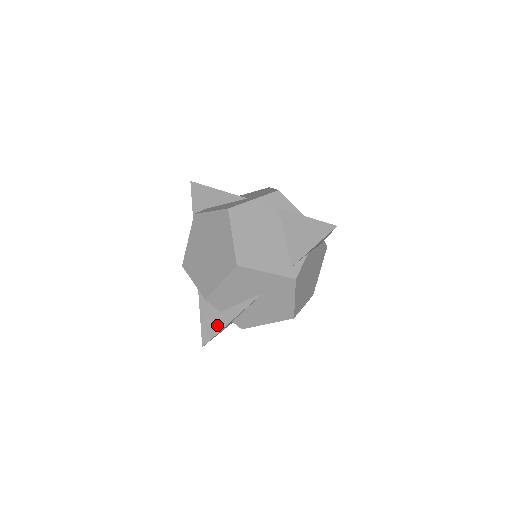
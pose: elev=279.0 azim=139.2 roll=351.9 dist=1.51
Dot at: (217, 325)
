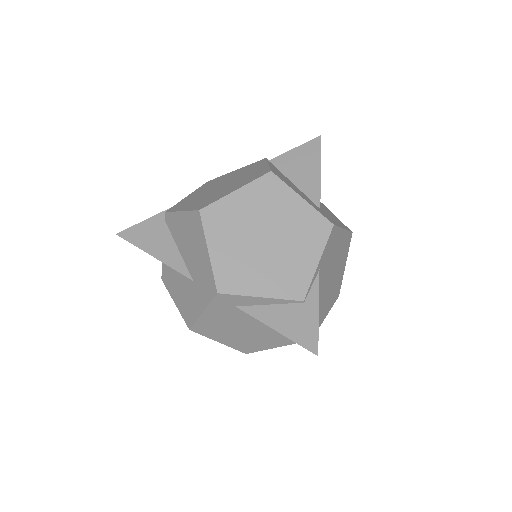
Dot at: occluded
